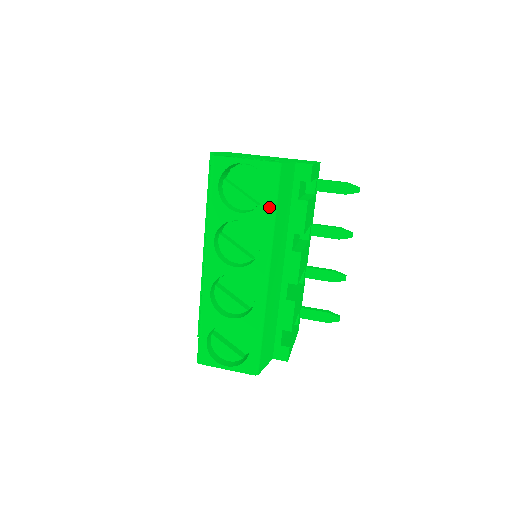
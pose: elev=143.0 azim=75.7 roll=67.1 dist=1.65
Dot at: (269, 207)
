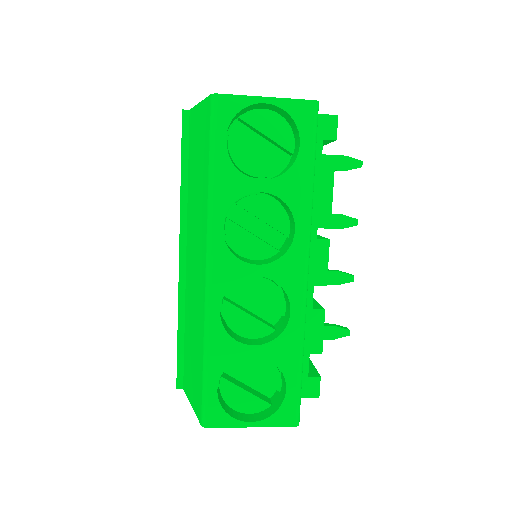
Dot at: (306, 168)
